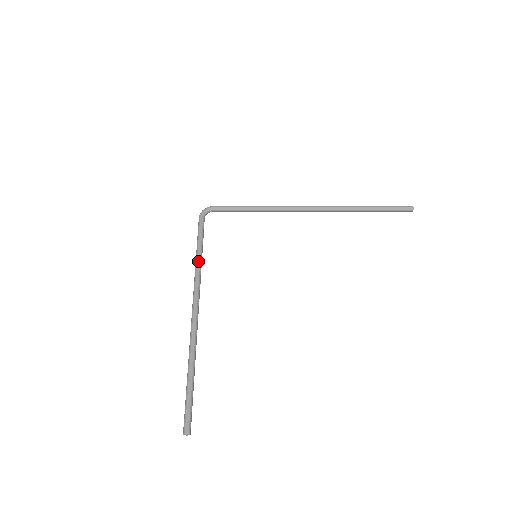
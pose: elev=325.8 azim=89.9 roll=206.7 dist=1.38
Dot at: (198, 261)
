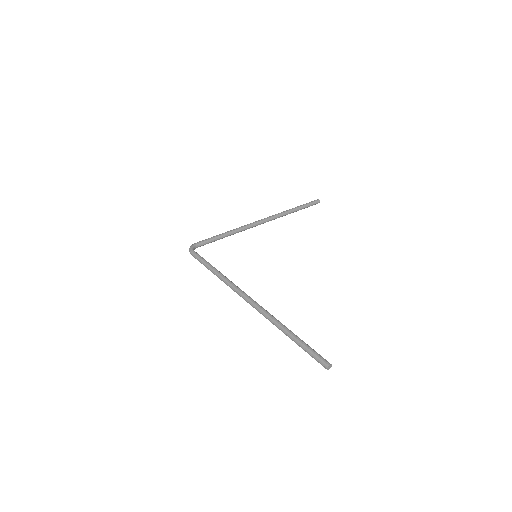
Dot at: (220, 273)
